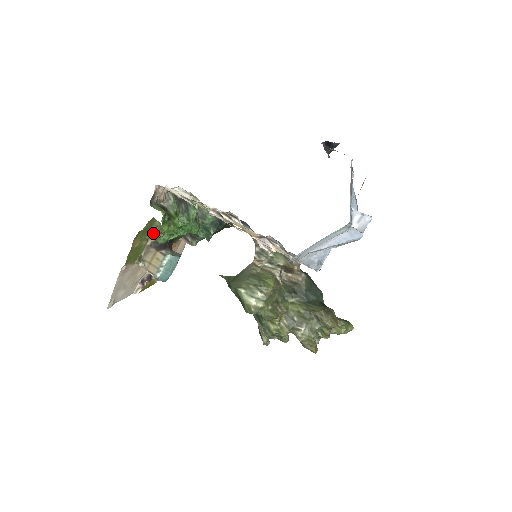
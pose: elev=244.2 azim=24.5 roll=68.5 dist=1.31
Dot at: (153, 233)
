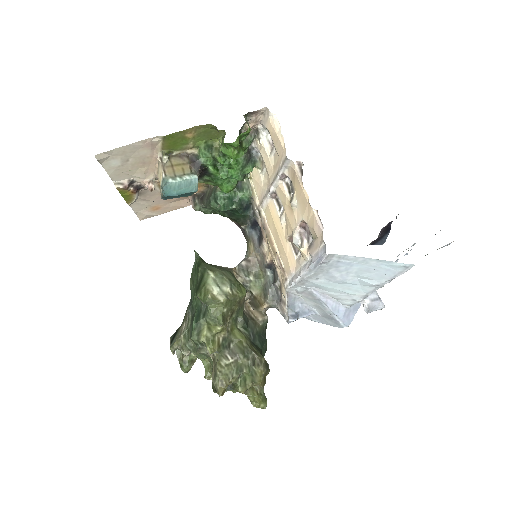
Dot at: (206, 146)
